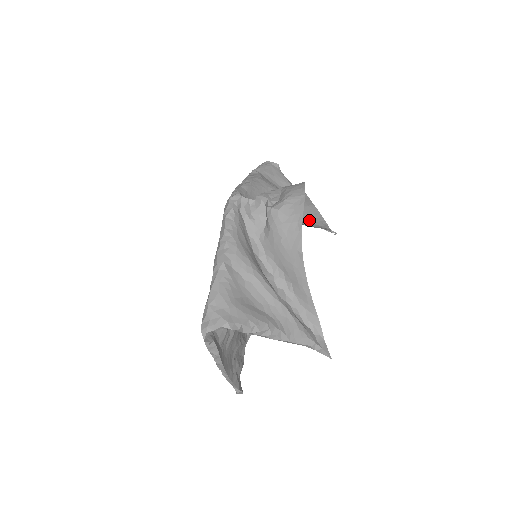
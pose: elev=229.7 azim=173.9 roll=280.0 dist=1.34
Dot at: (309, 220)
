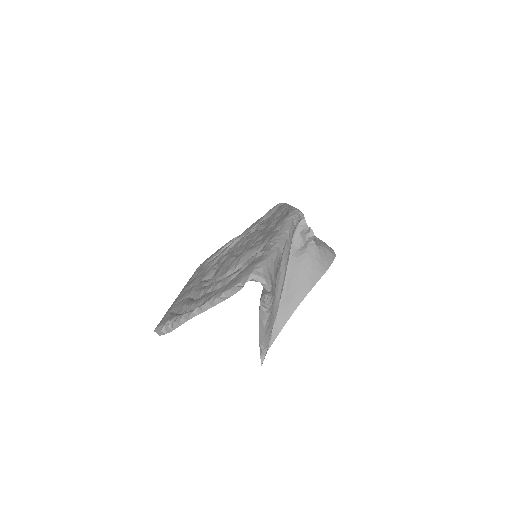
Dot at: occluded
